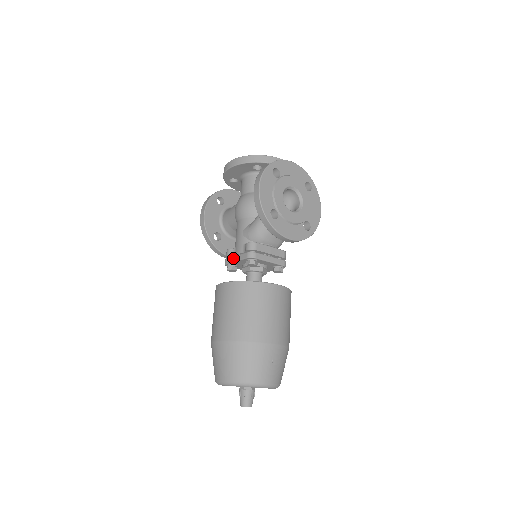
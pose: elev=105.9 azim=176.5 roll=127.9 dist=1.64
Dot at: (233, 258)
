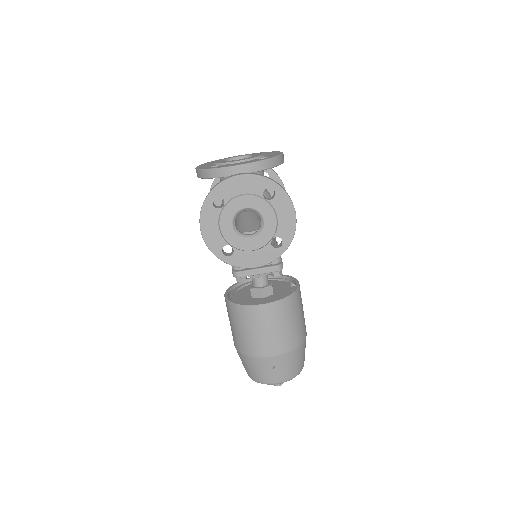
Dot at: occluded
